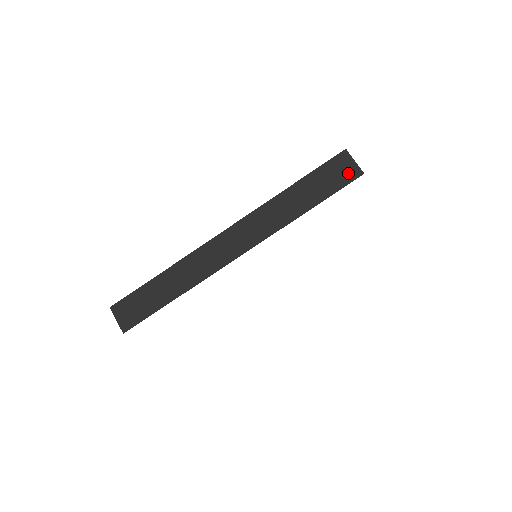
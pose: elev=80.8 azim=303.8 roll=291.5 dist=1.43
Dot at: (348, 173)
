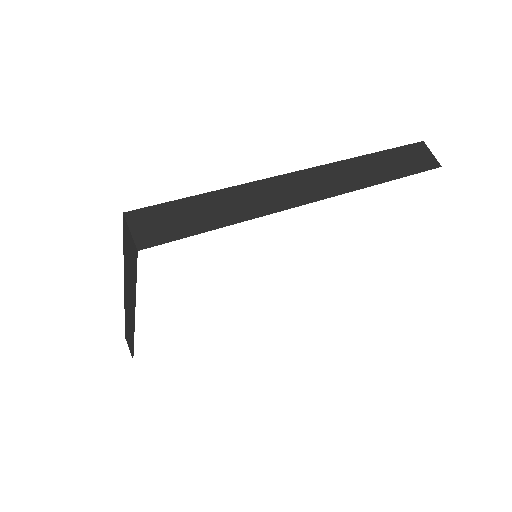
Dot at: (133, 248)
